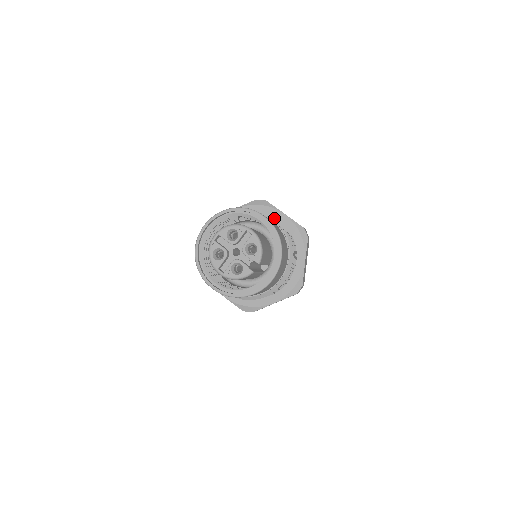
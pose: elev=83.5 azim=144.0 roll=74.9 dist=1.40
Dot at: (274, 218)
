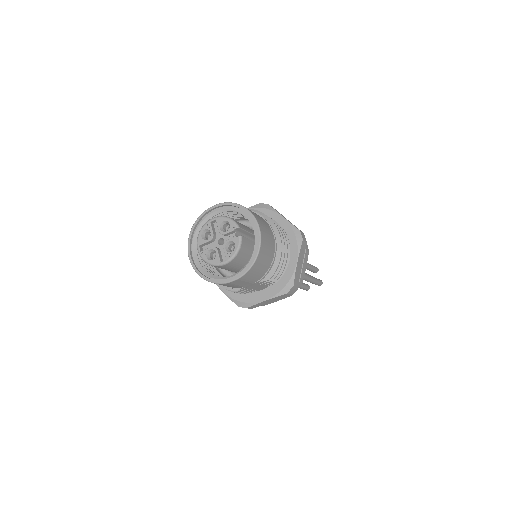
Dot at: occluded
